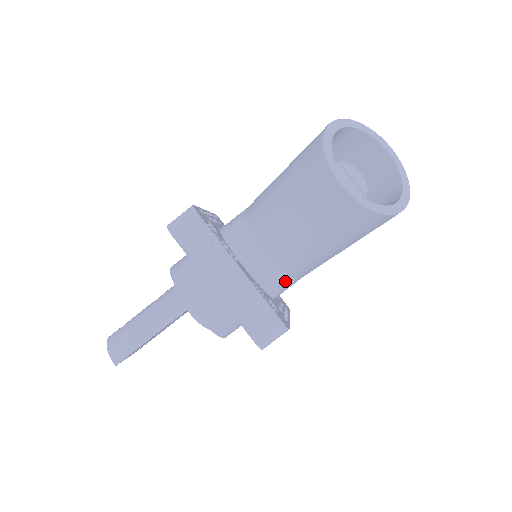
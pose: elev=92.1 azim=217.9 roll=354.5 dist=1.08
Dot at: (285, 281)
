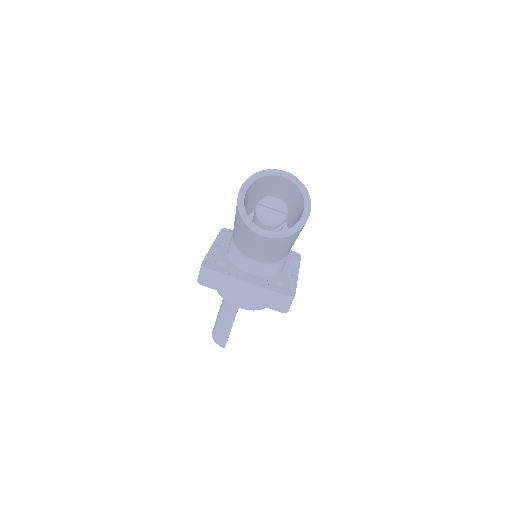
Dot at: (280, 263)
